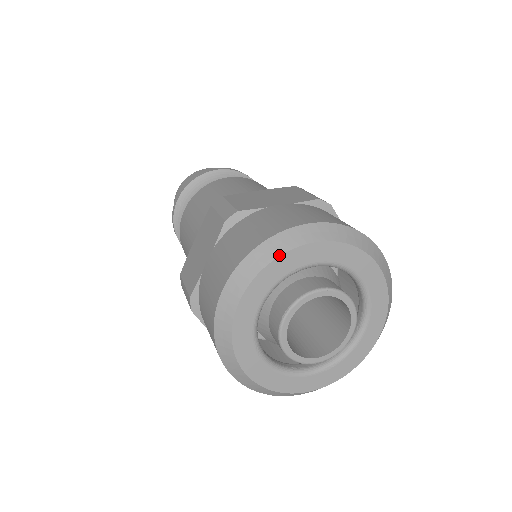
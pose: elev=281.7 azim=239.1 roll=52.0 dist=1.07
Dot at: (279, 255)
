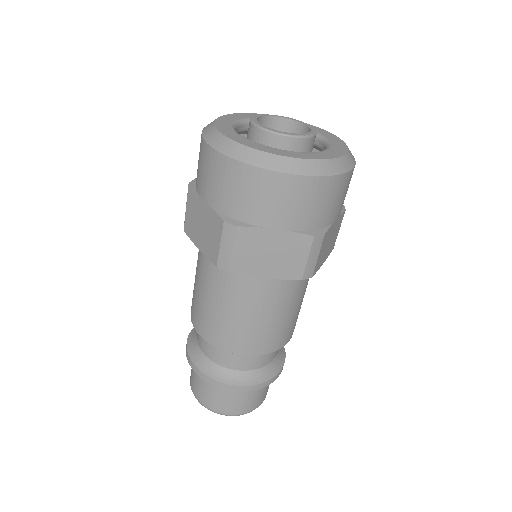
Dot at: (214, 121)
